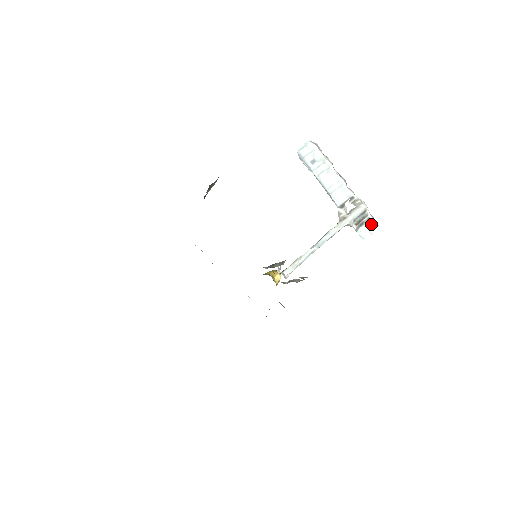
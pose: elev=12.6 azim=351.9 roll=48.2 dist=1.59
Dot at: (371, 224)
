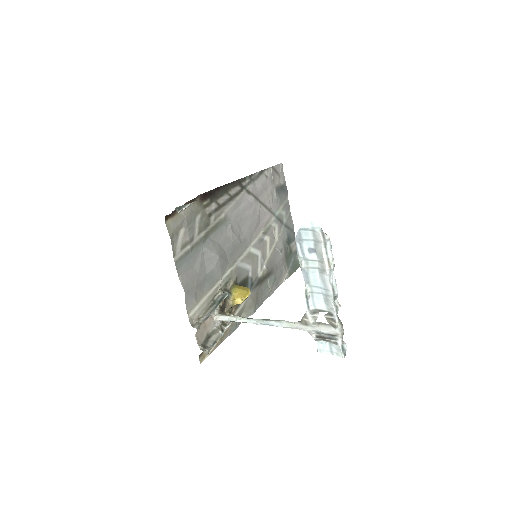
Dot at: (336, 348)
